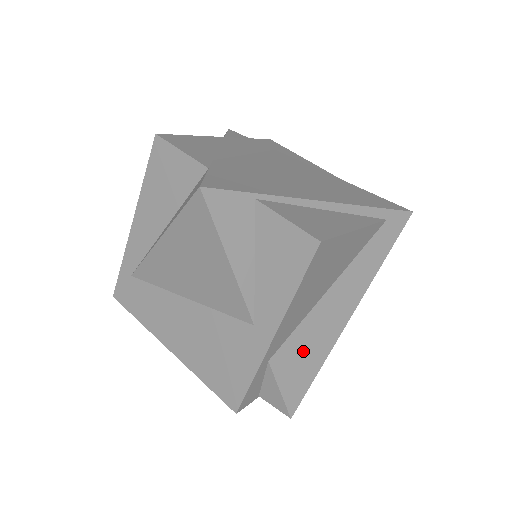
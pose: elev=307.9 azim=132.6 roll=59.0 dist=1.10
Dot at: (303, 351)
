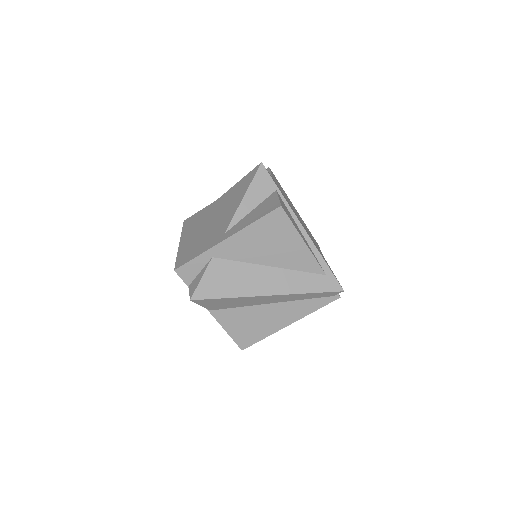
Dot at: (229, 277)
